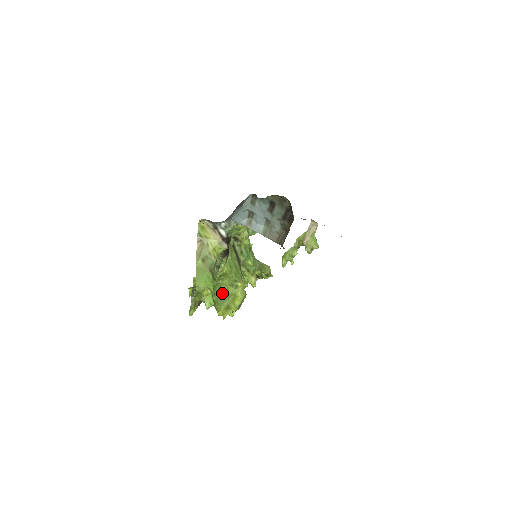
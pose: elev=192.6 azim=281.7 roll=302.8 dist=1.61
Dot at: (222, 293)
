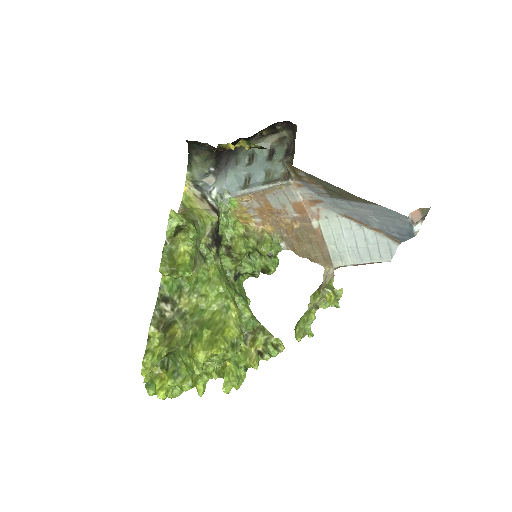
Dot at: (204, 321)
